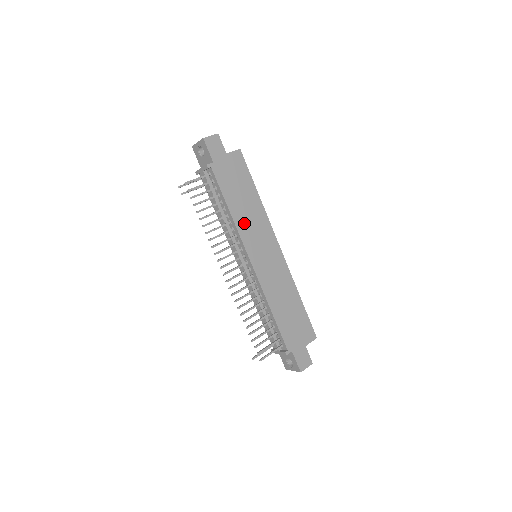
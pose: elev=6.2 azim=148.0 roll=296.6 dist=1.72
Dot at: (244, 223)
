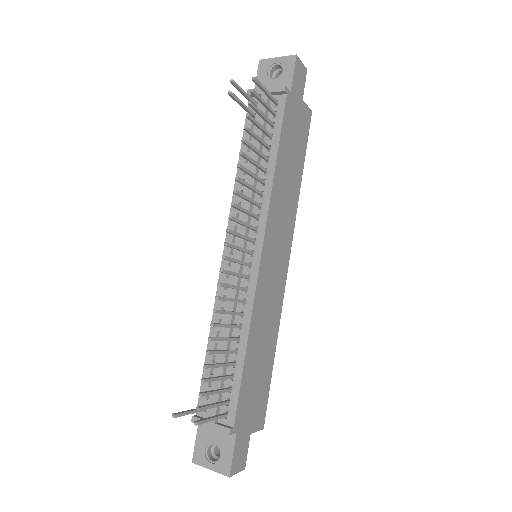
Dot at: (278, 197)
